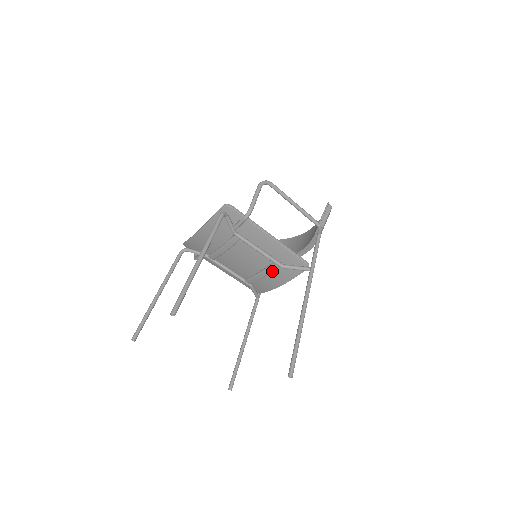
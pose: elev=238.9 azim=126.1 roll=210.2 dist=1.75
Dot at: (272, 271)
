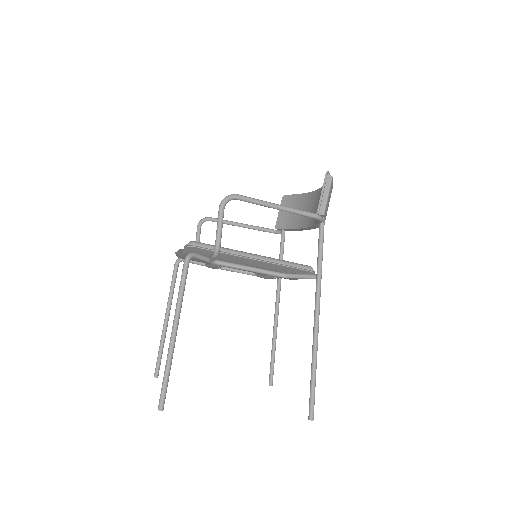
Dot at: occluded
